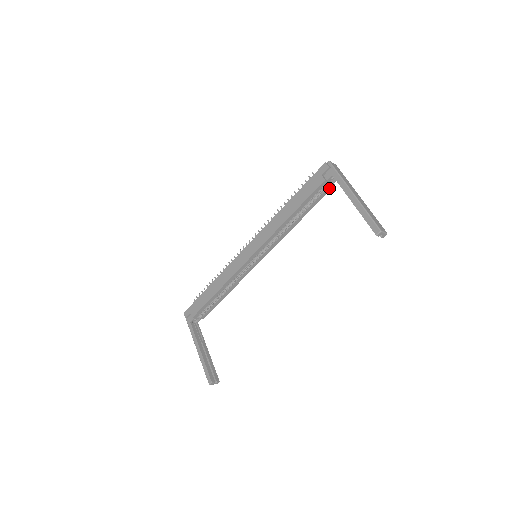
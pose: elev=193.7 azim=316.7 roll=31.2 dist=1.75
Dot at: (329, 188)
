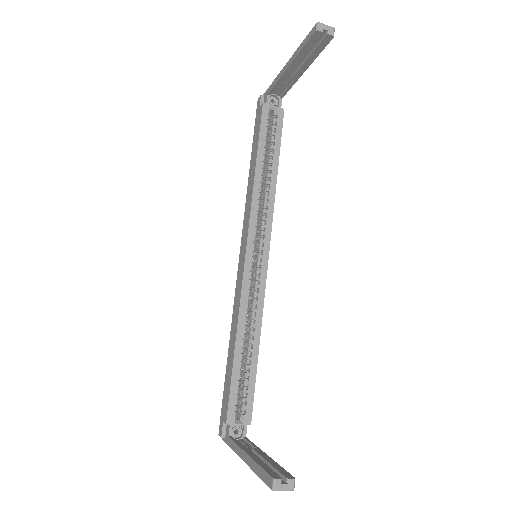
Dot at: (279, 115)
